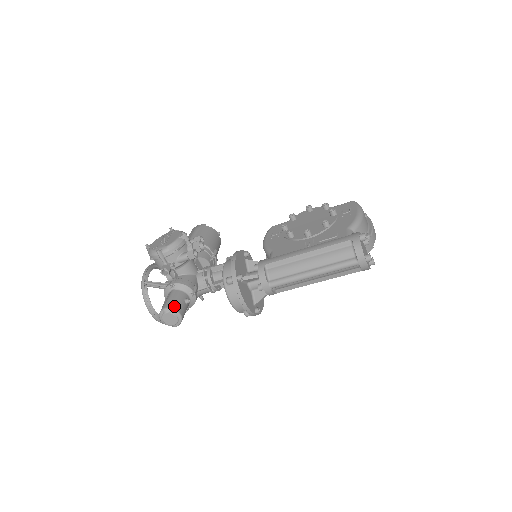
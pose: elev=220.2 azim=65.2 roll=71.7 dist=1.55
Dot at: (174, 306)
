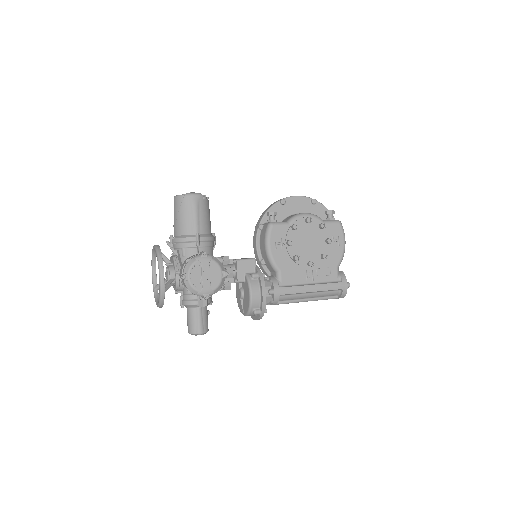
Dot at: (207, 329)
